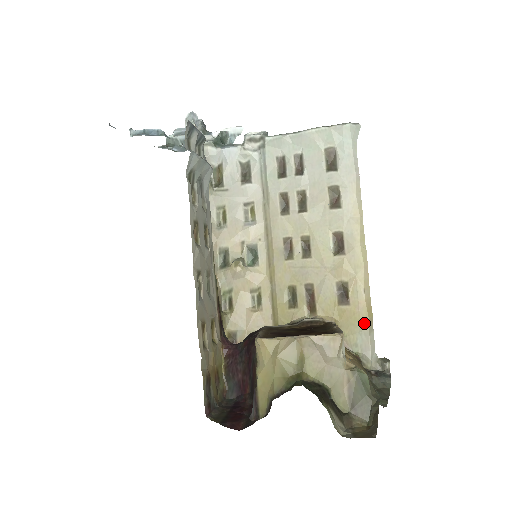
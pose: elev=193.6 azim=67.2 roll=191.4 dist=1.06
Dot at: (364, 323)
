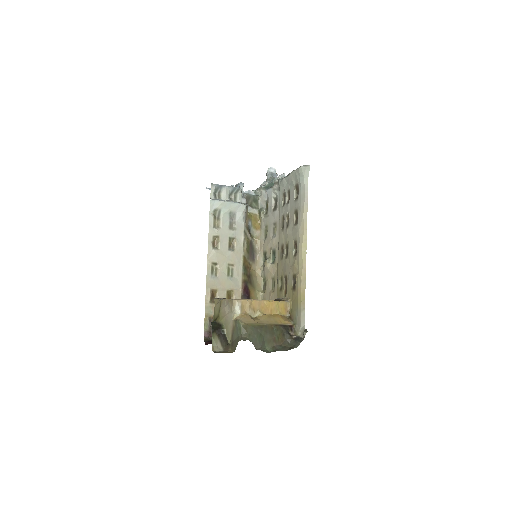
Dot at: (299, 304)
